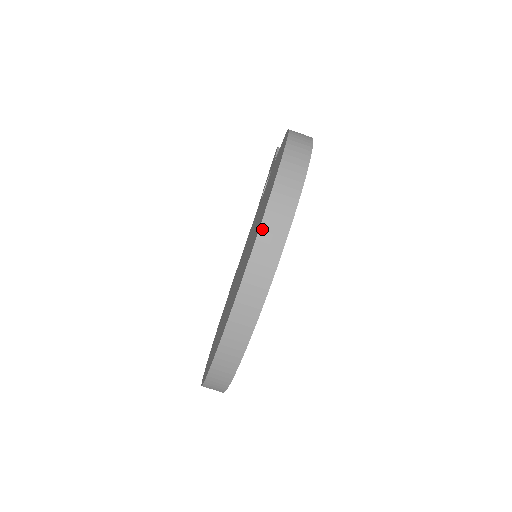
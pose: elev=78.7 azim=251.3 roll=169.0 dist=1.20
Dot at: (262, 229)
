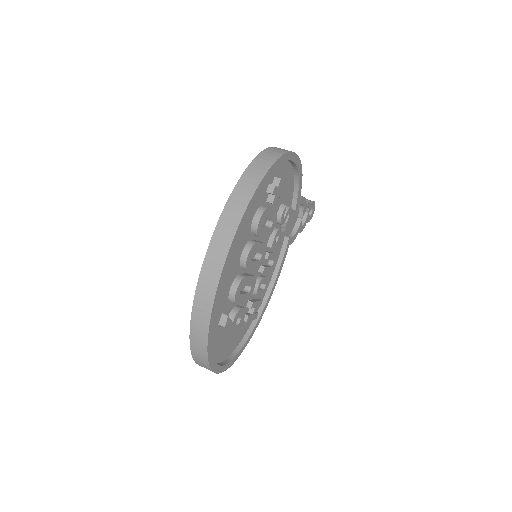
Dot at: (233, 194)
